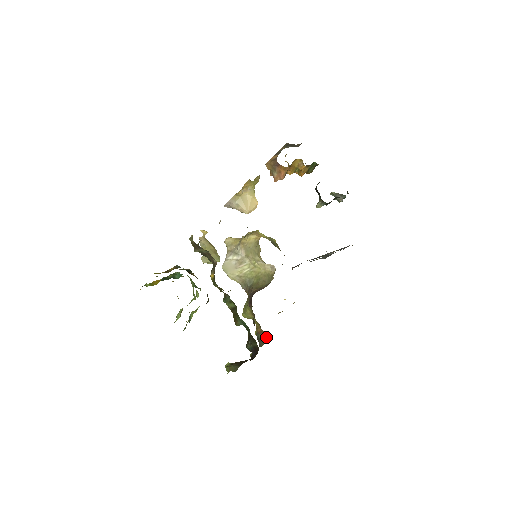
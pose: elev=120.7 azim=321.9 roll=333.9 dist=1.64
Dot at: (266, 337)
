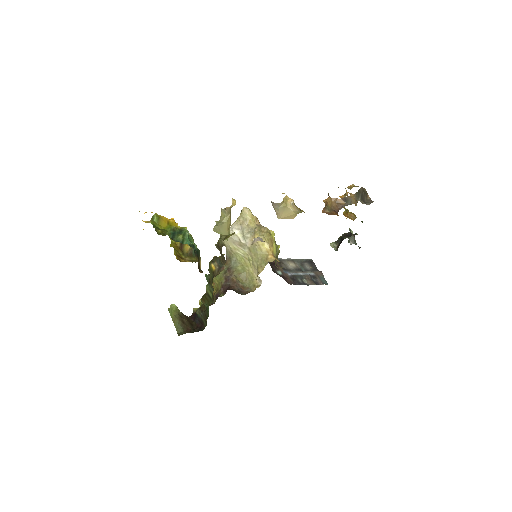
Dot at: (214, 302)
